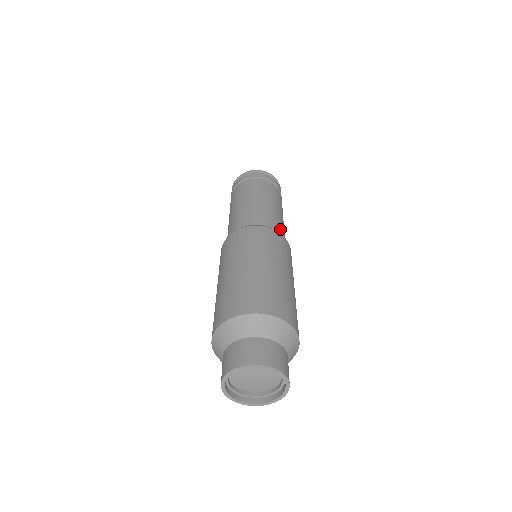
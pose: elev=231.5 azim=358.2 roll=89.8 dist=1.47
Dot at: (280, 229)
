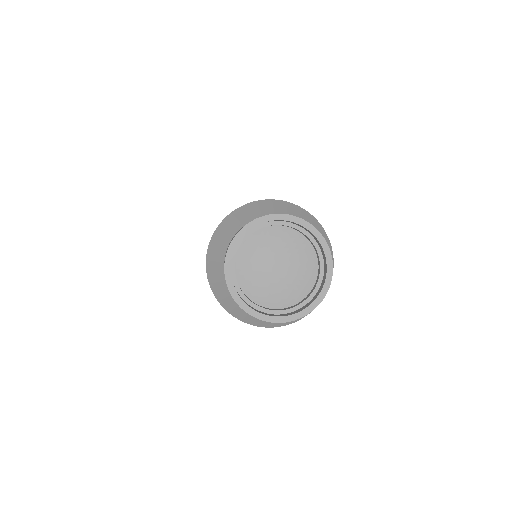
Dot at: occluded
